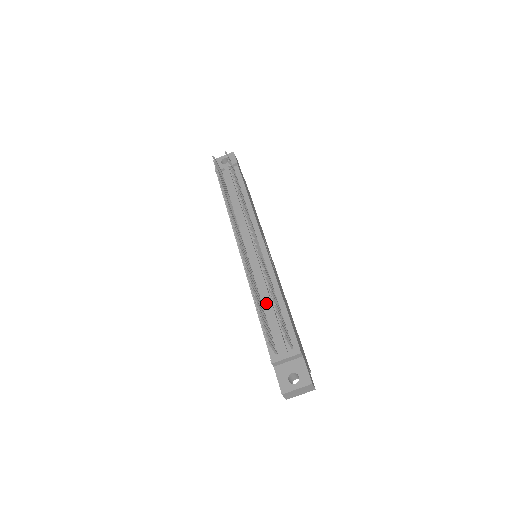
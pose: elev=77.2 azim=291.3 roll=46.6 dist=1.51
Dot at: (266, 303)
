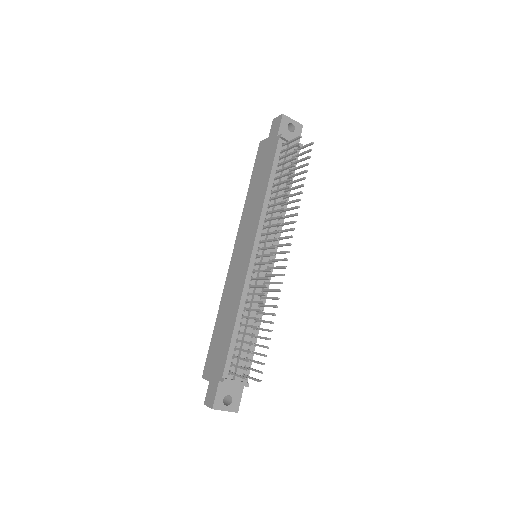
Dot at: (248, 323)
